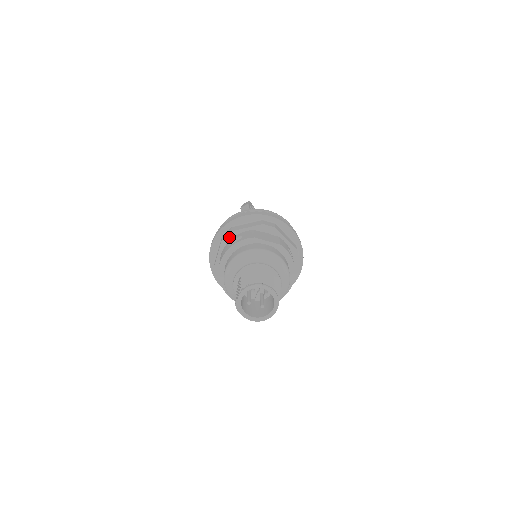
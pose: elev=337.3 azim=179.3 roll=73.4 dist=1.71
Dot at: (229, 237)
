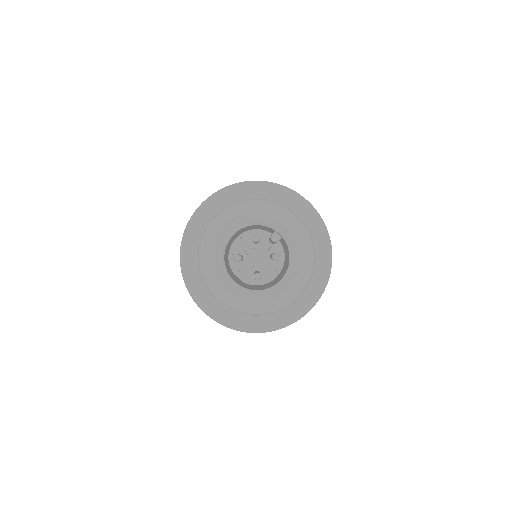
Dot at: occluded
